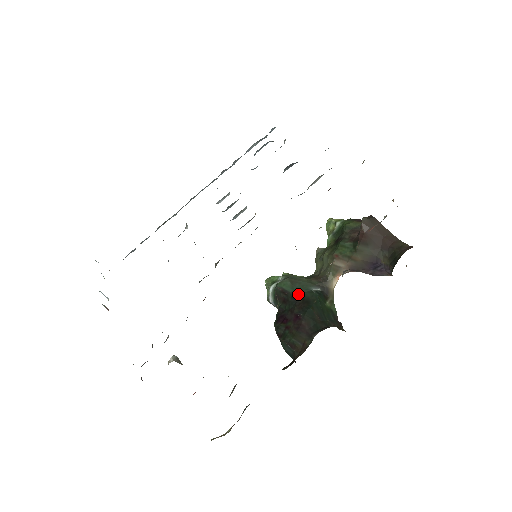
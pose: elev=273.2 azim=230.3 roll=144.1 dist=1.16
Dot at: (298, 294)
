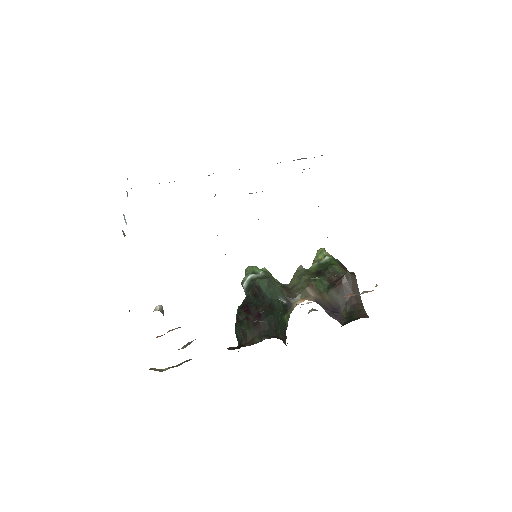
Dot at: (268, 297)
